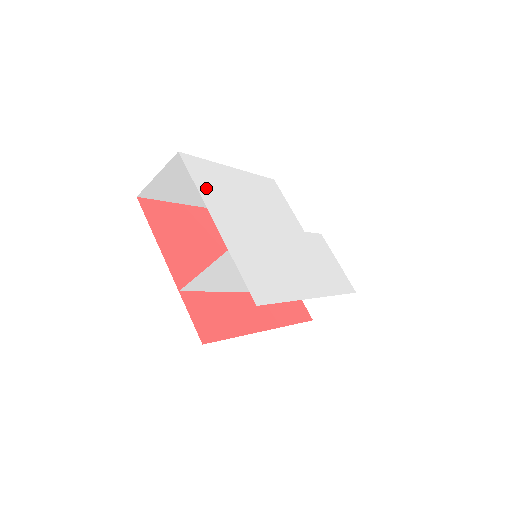
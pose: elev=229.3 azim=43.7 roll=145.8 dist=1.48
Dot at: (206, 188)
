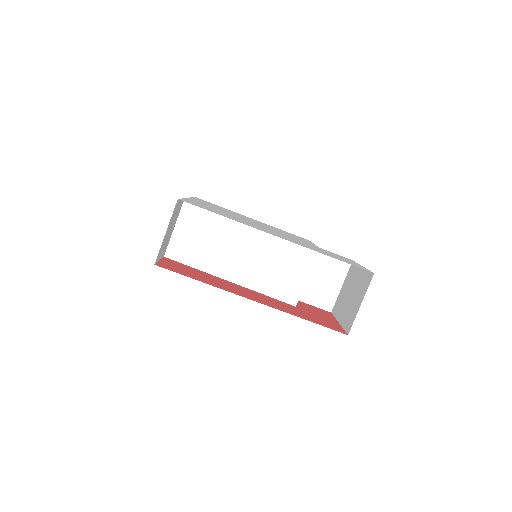
Dot at: (202, 201)
